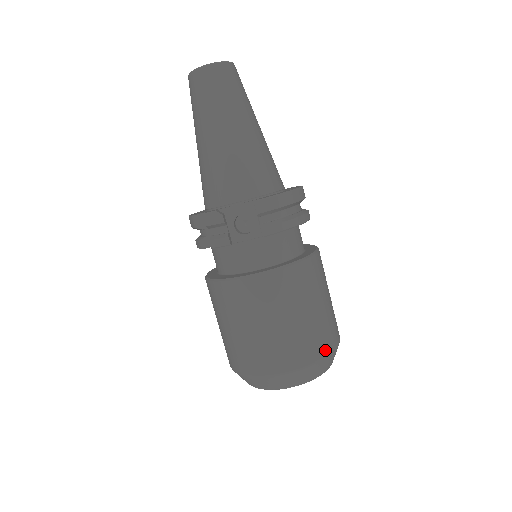
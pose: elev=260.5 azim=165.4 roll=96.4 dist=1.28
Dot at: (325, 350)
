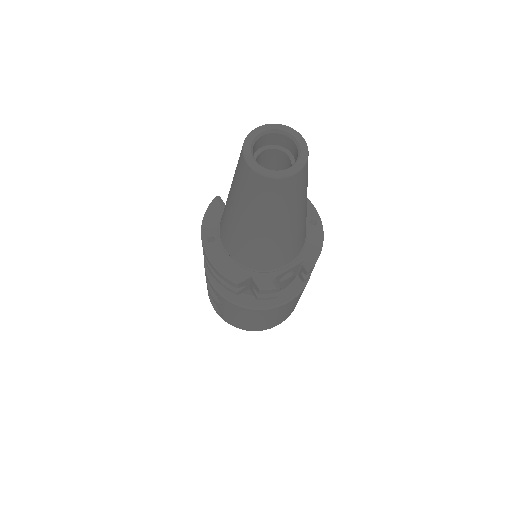
Dot at: occluded
